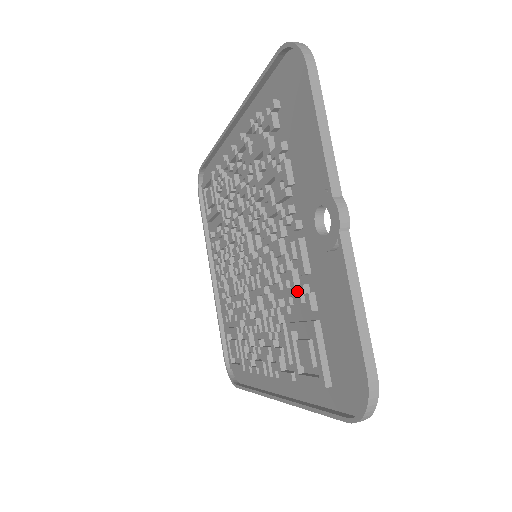
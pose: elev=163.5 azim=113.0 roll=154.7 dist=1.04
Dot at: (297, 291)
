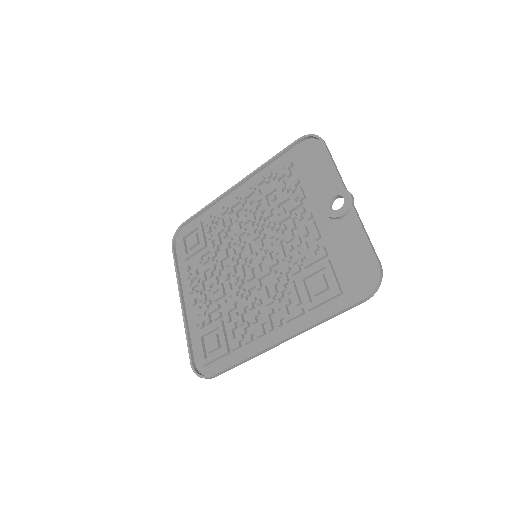
Dot at: (311, 250)
